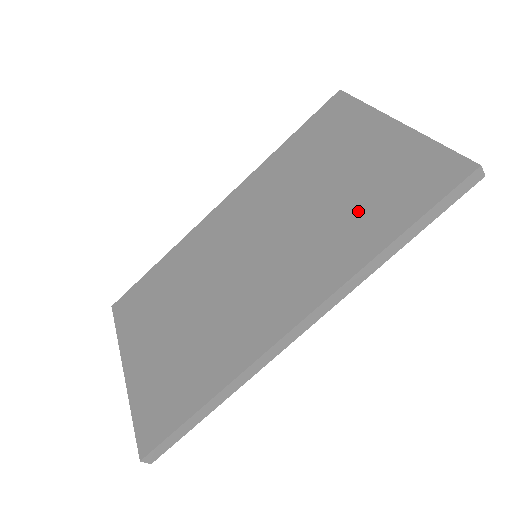
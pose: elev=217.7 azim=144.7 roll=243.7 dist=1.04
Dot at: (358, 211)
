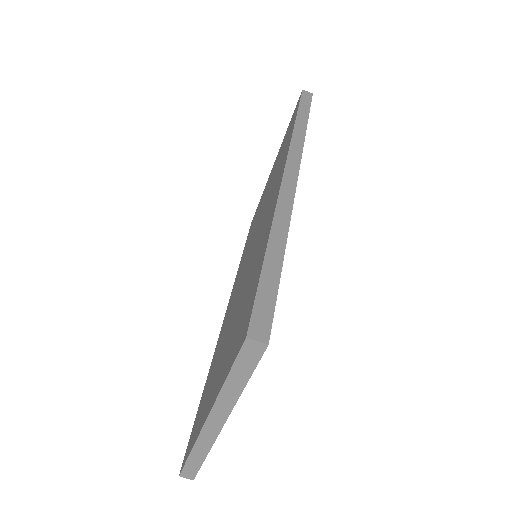
Dot at: (279, 161)
